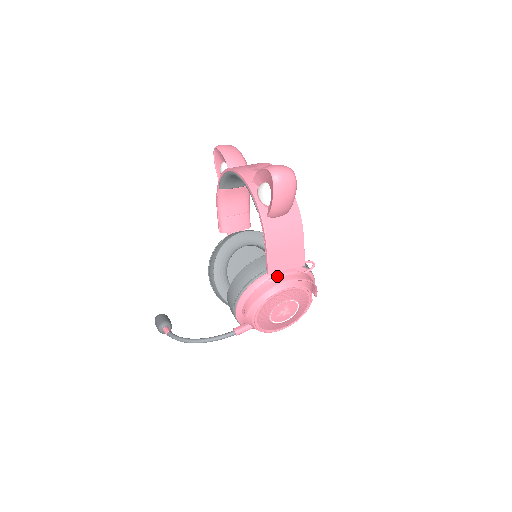
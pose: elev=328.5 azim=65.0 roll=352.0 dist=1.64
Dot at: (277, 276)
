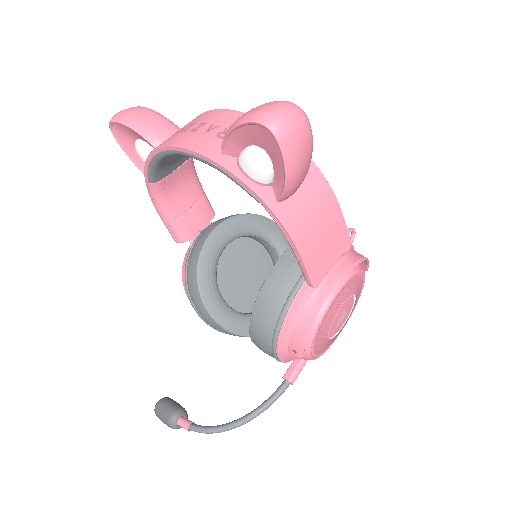
Dot at: (321, 280)
